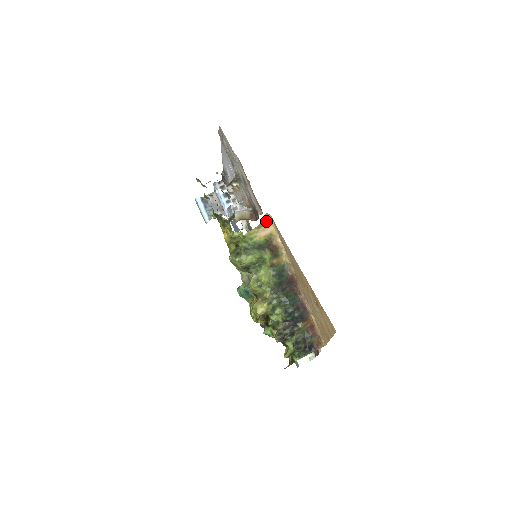
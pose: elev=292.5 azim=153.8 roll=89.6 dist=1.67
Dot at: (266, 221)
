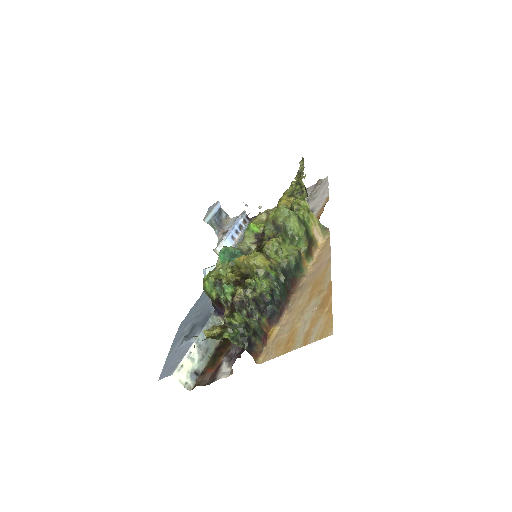
Dot at: (324, 231)
